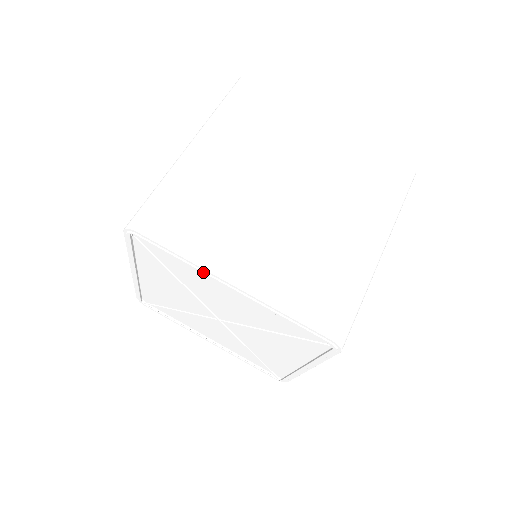
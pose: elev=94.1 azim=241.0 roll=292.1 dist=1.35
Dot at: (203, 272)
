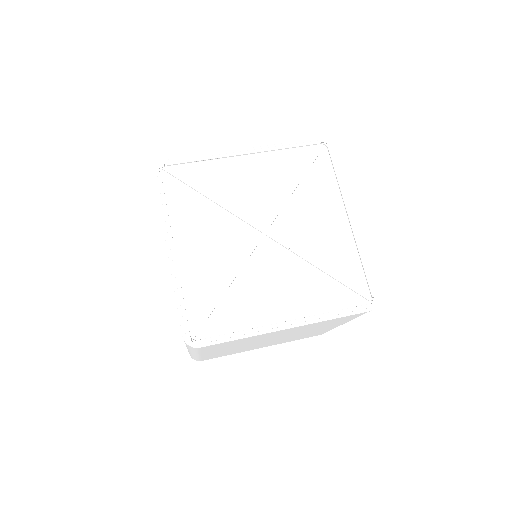
Dot at: (221, 154)
